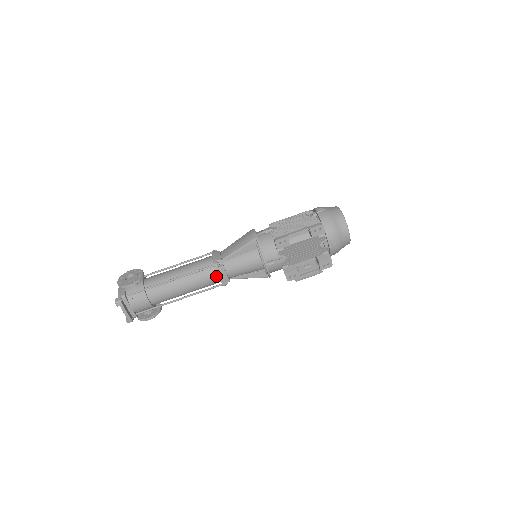
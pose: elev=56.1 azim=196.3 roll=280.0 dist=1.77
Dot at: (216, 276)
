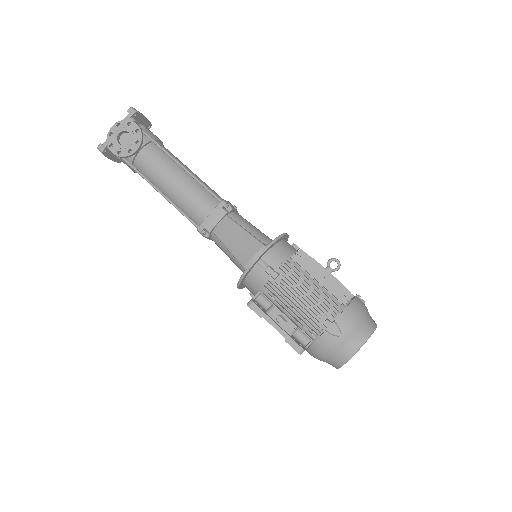
Dot at: occluded
